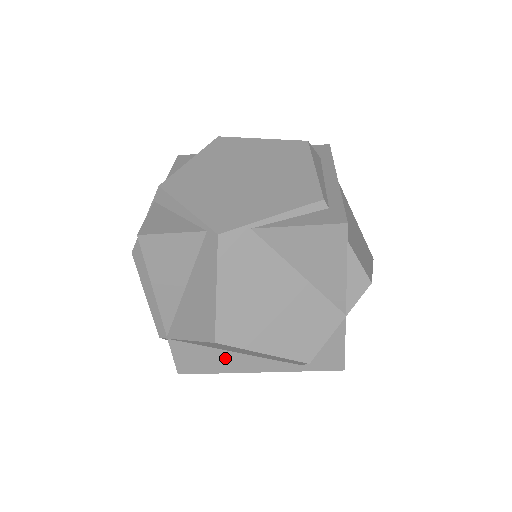
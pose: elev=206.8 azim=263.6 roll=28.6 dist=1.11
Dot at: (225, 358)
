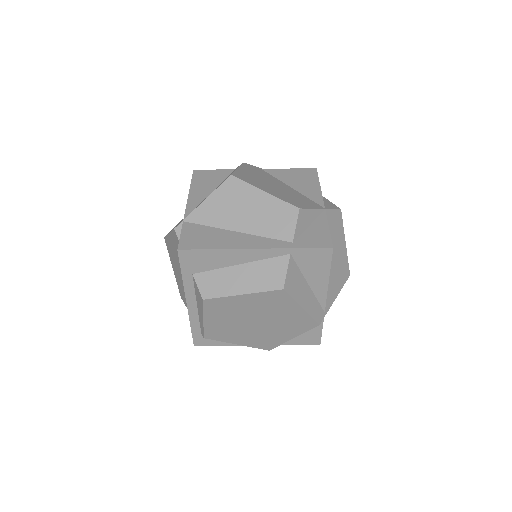
Dot at: (226, 236)
